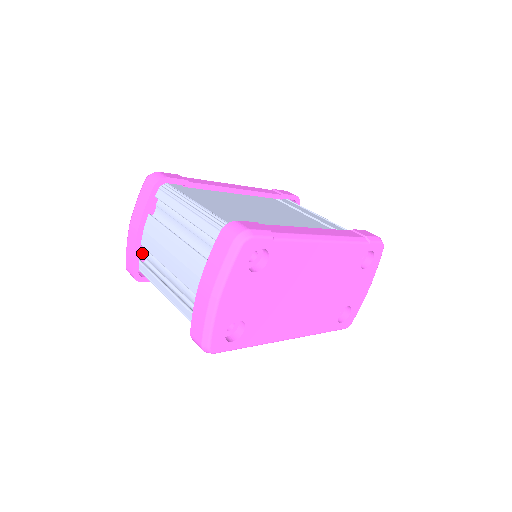
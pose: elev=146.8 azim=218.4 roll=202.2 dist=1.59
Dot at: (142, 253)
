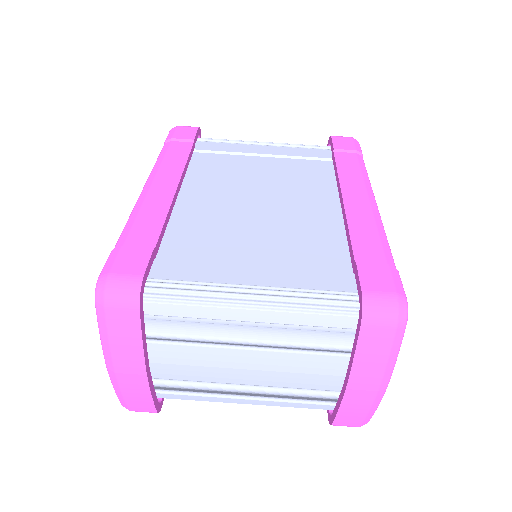
Dot at: occluded
